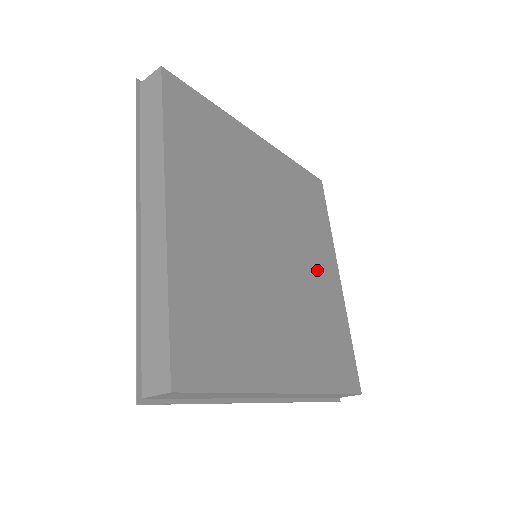
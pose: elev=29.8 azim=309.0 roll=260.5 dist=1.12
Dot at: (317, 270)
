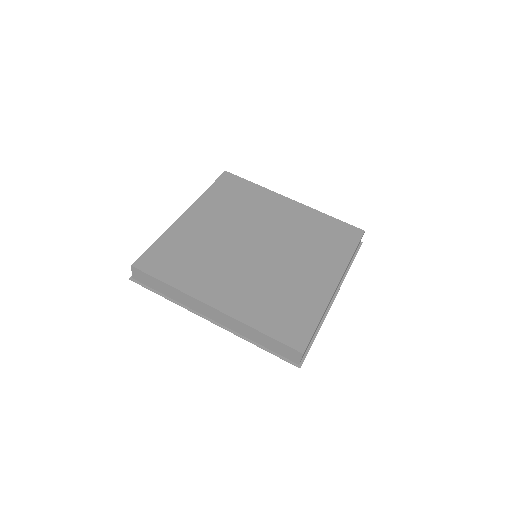
Dot at: (281, 218)
